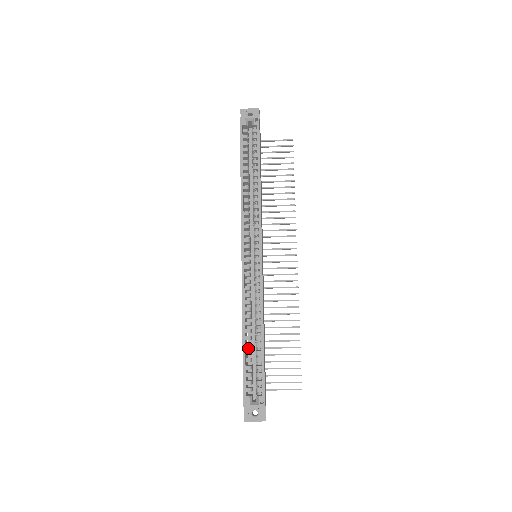
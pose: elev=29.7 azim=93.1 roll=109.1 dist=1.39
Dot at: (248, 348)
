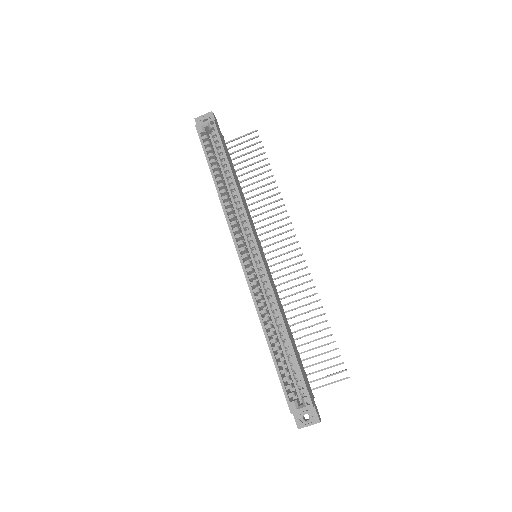
Dot at: (278, 352)
